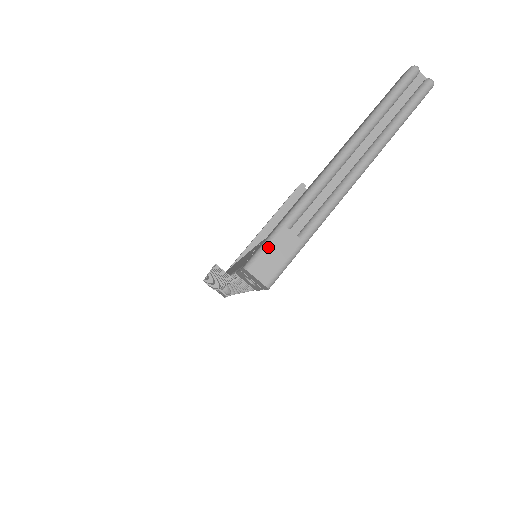
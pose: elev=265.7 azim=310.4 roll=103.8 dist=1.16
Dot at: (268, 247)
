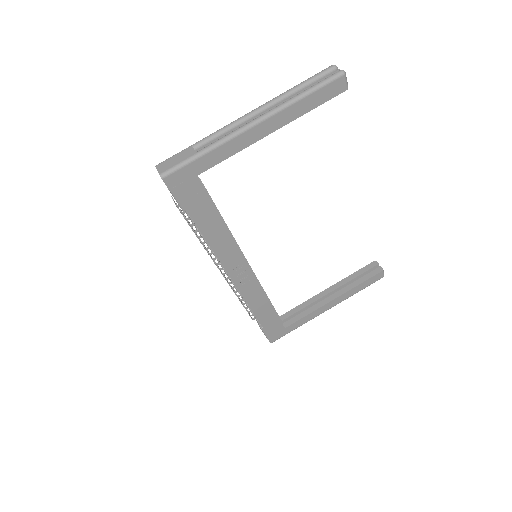
Dot at: (175, 155)
